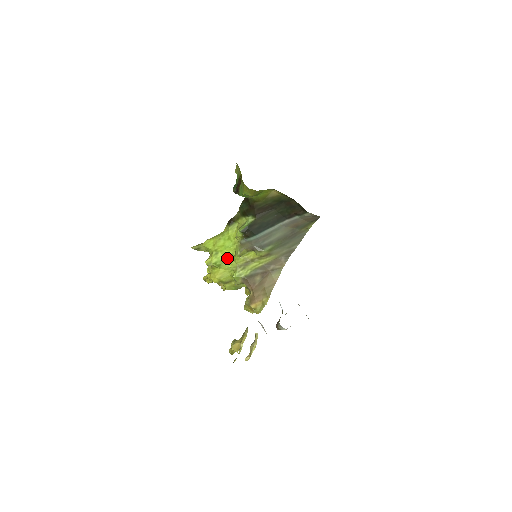
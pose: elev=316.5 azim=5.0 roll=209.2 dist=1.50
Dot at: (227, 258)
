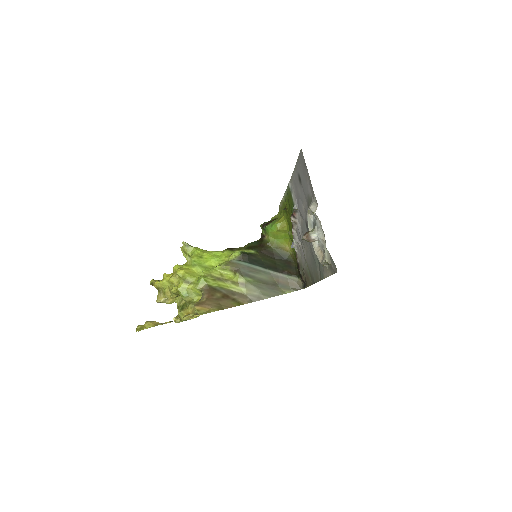
Dot at: (206, 265)
